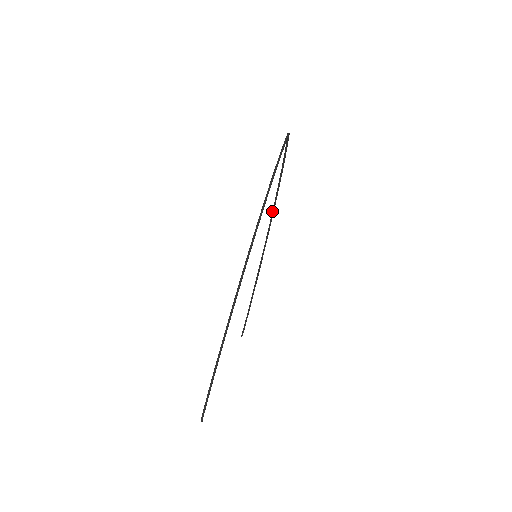
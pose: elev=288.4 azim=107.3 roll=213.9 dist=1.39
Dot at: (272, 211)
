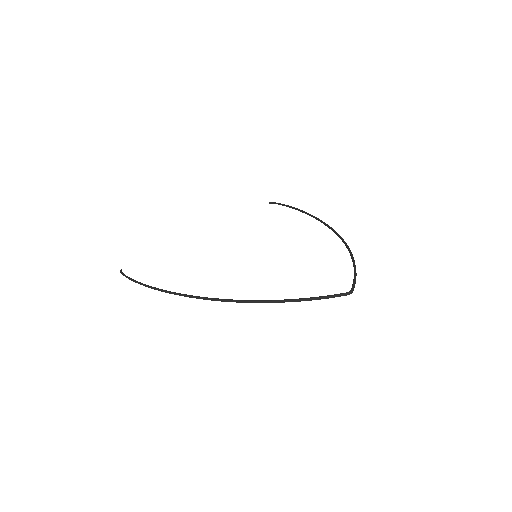
Dot at: (337, 233)
